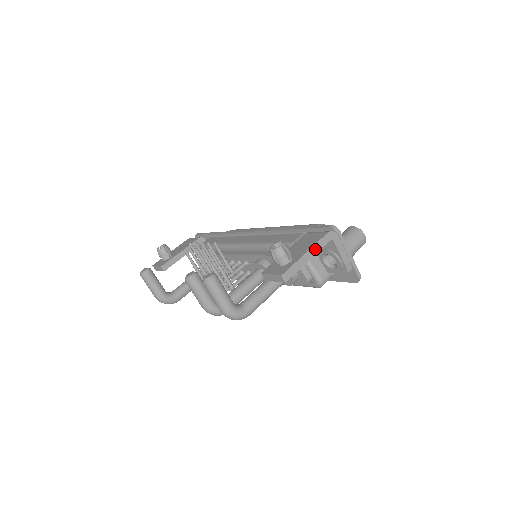
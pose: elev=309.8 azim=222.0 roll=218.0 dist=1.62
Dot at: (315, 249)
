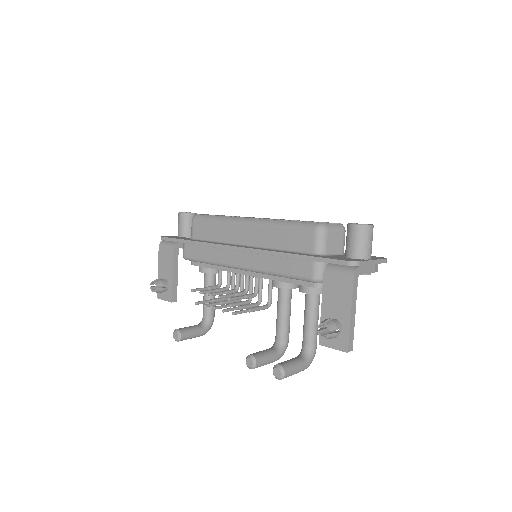
Dot at: (354, 302)
